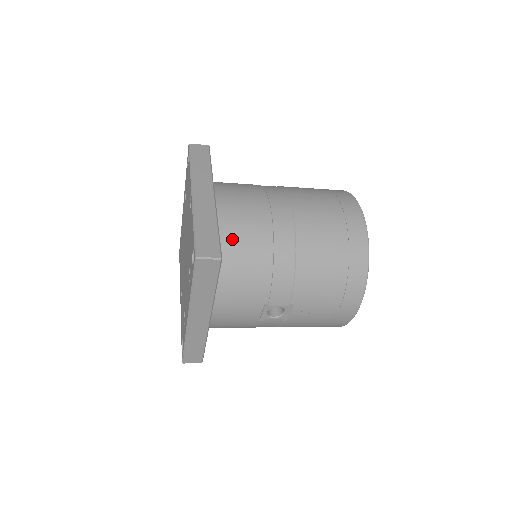
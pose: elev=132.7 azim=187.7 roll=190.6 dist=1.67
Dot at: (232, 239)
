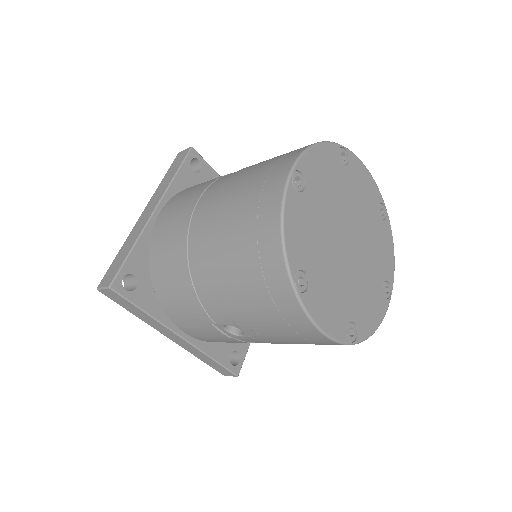
Dot at: (158, 256)
